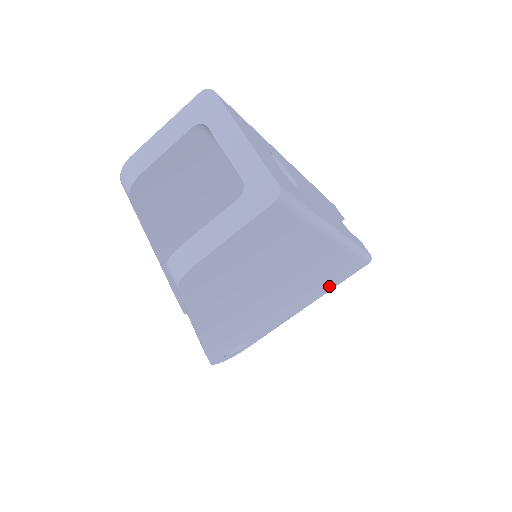
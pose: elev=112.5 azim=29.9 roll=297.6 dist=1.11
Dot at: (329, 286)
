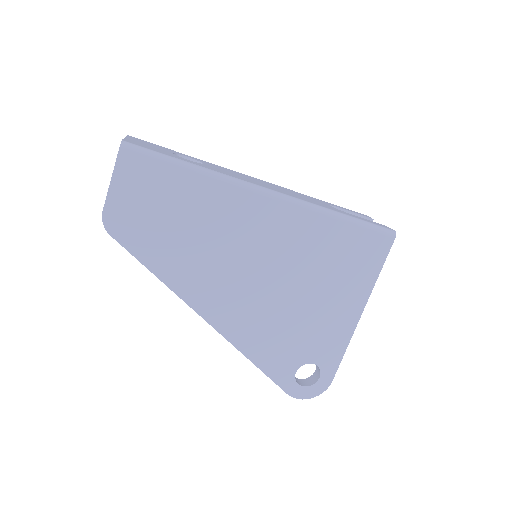
Dot at: (360, 274)
